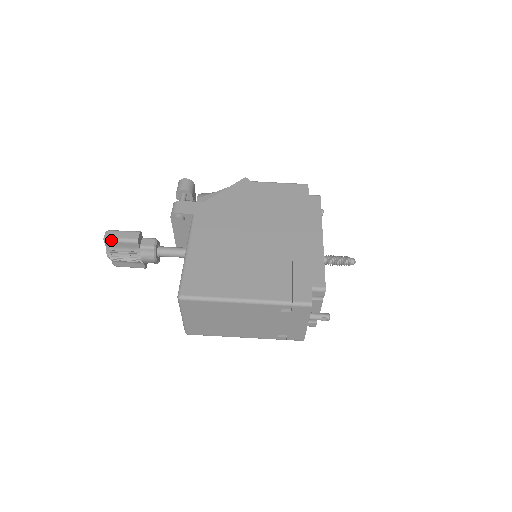
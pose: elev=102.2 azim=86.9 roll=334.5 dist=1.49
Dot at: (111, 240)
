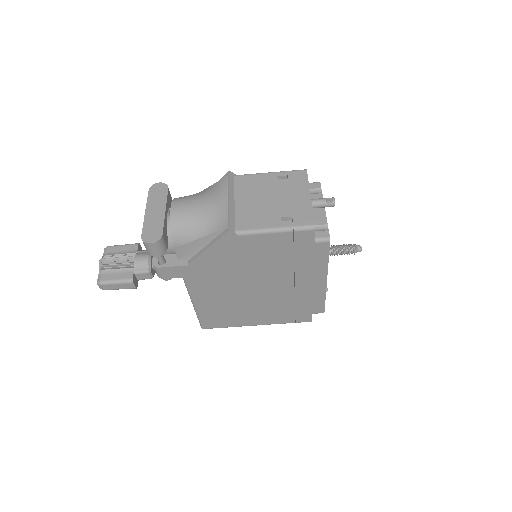
Dot at: occluded
